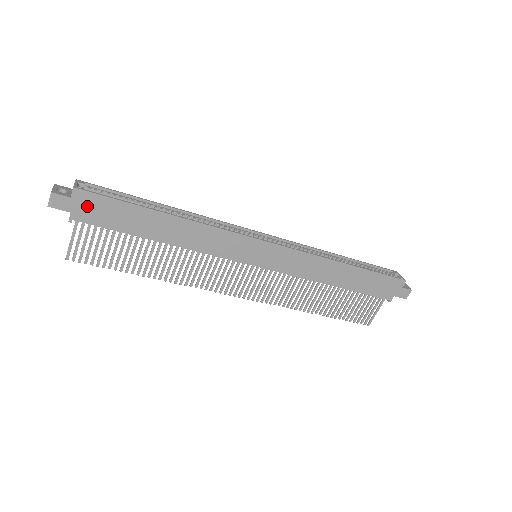
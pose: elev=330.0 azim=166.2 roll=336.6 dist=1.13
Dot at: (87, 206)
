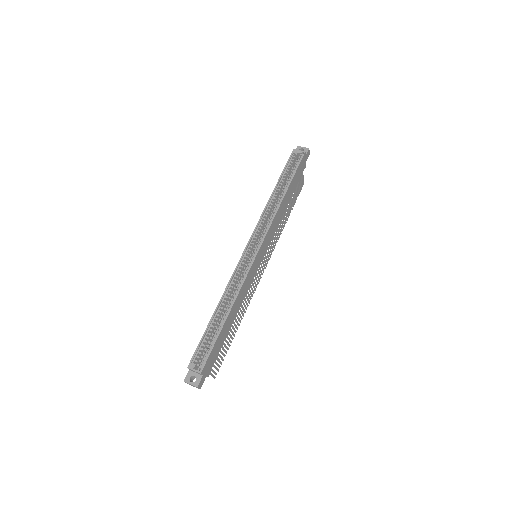
Dot at: (208, 366)
